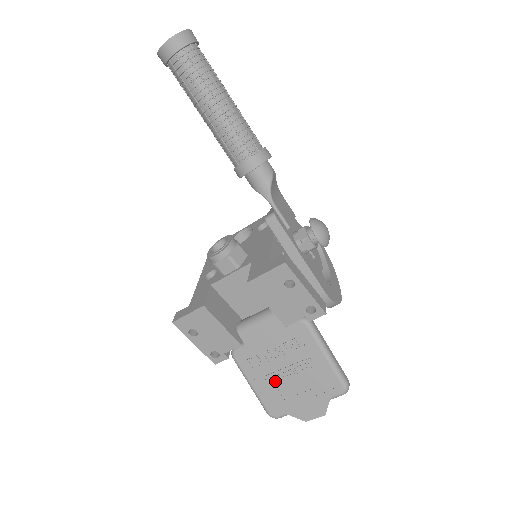
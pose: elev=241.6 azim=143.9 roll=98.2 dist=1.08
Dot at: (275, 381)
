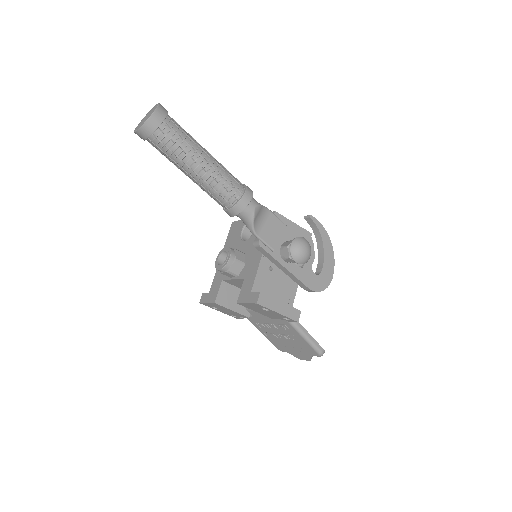
Dot at: (276, 337)
